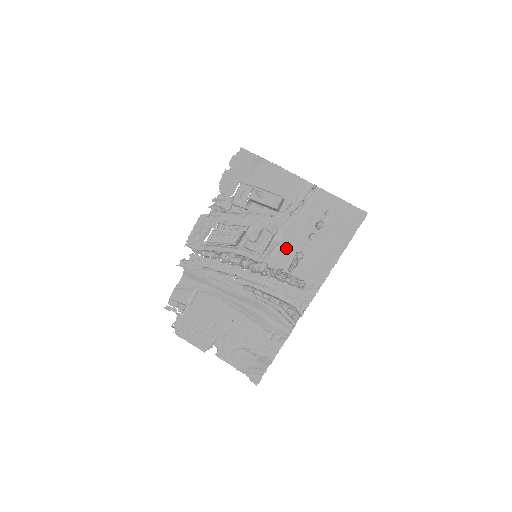
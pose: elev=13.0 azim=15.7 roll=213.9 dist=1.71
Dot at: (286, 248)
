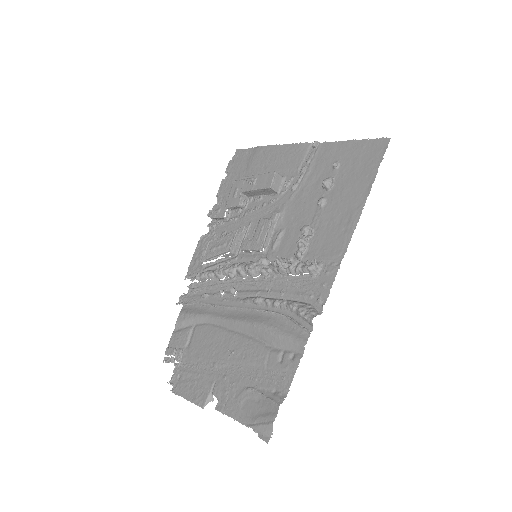
Dot at: (291, 231)
